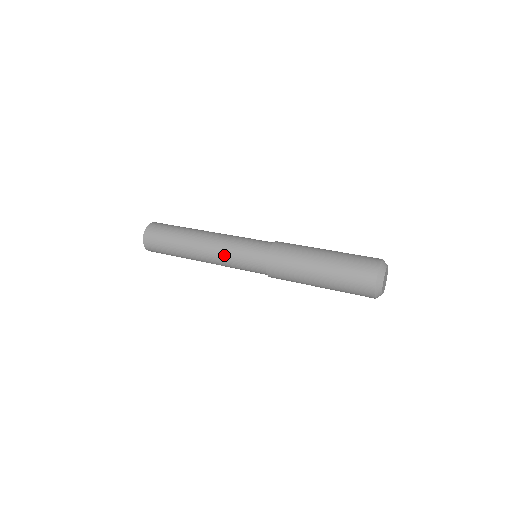
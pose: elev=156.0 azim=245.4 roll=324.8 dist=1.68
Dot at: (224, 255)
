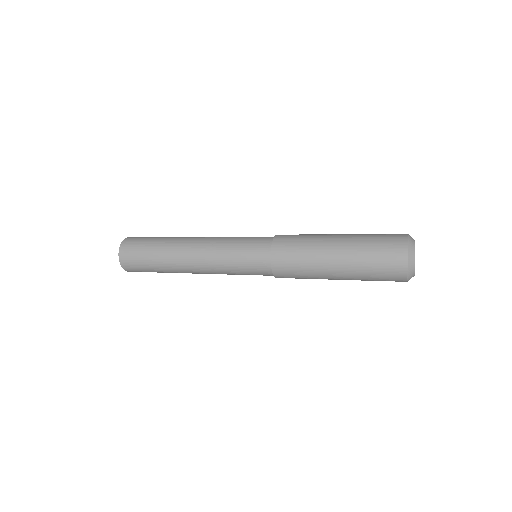
Dot at: (221, 241)
